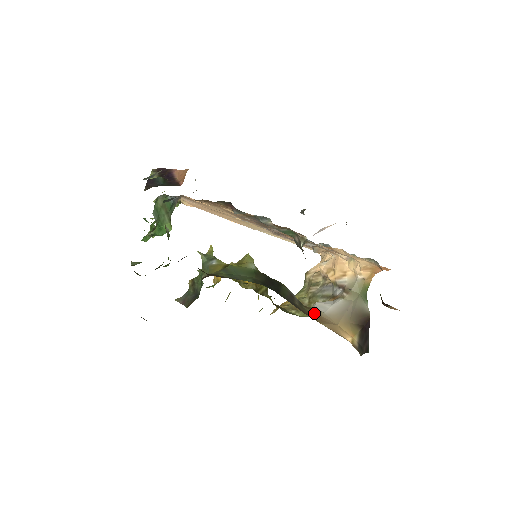
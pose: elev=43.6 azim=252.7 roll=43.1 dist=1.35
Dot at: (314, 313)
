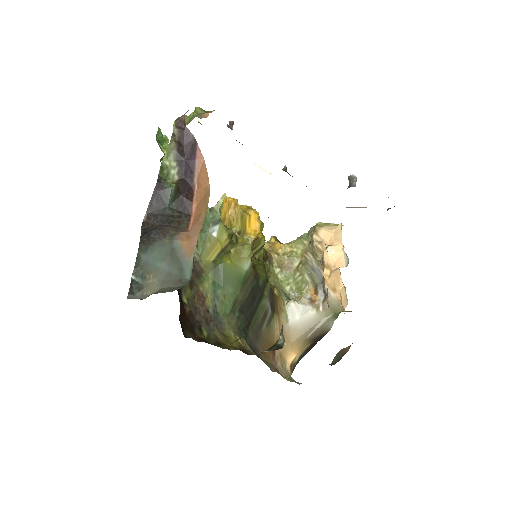
Dot at: (279, 324)
